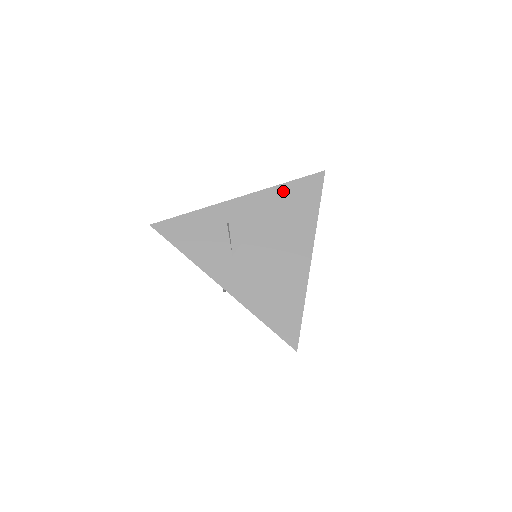
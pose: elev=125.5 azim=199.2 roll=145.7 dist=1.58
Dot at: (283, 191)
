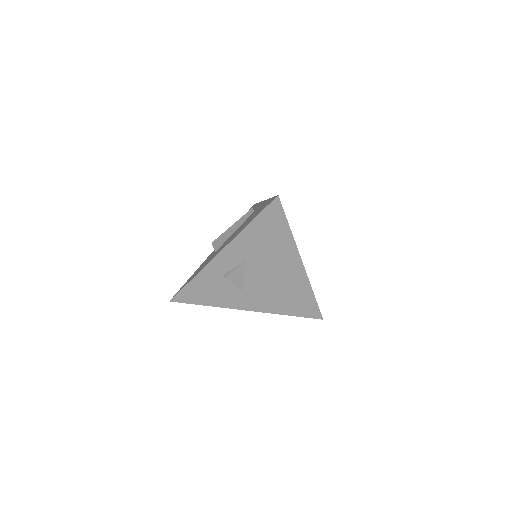
Dot at: (251, 231)
